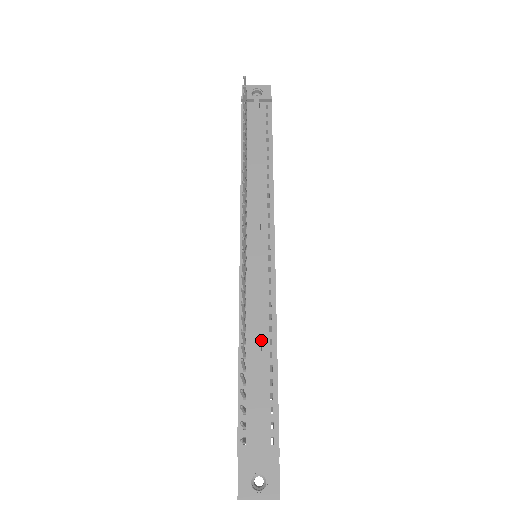
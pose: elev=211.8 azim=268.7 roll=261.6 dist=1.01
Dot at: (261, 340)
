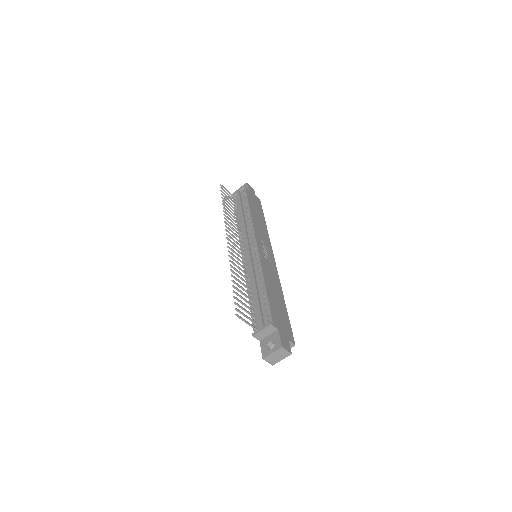
Dot at: (257, 284)
